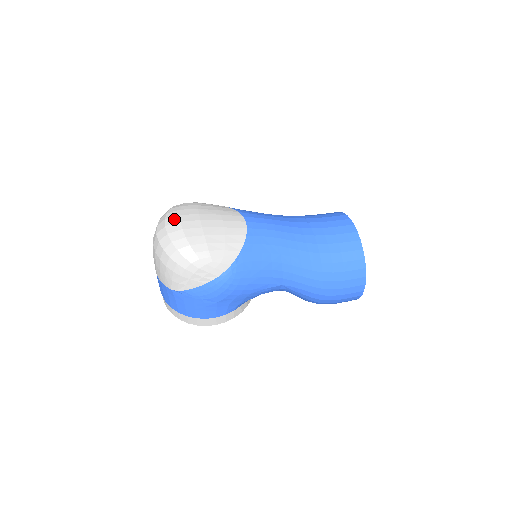
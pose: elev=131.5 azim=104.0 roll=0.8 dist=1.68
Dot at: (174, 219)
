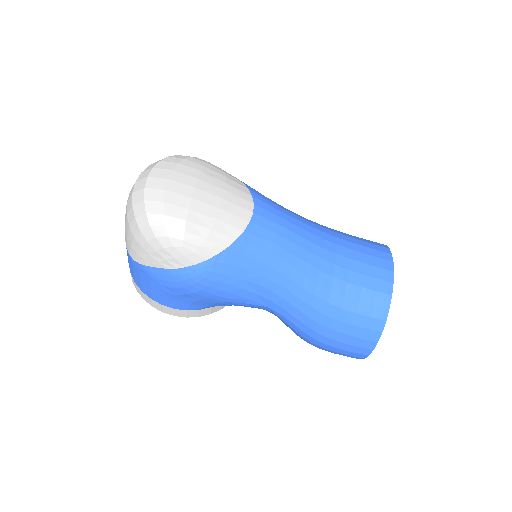
Dot at: (163, 172)
